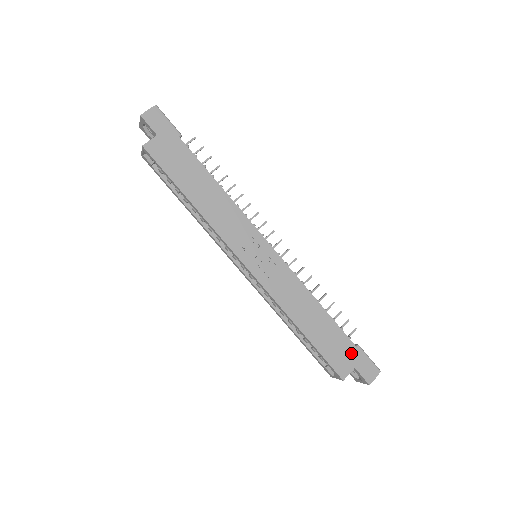
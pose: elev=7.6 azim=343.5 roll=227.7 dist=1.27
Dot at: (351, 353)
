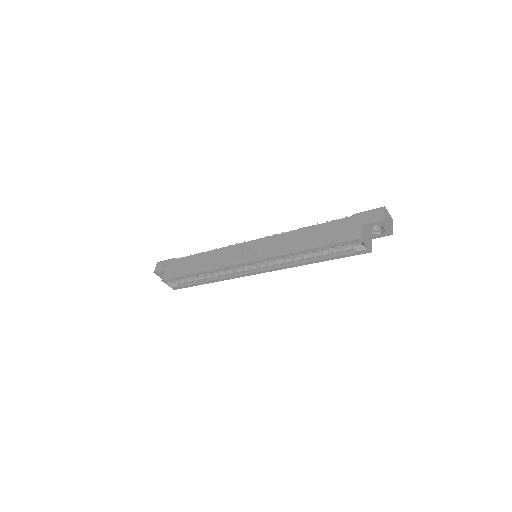
Dot at: (351, 222)
